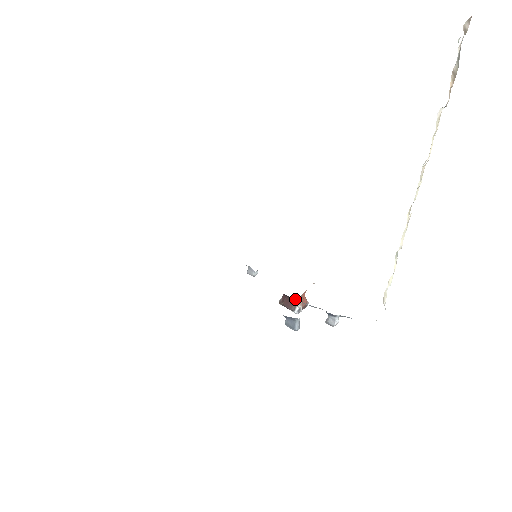
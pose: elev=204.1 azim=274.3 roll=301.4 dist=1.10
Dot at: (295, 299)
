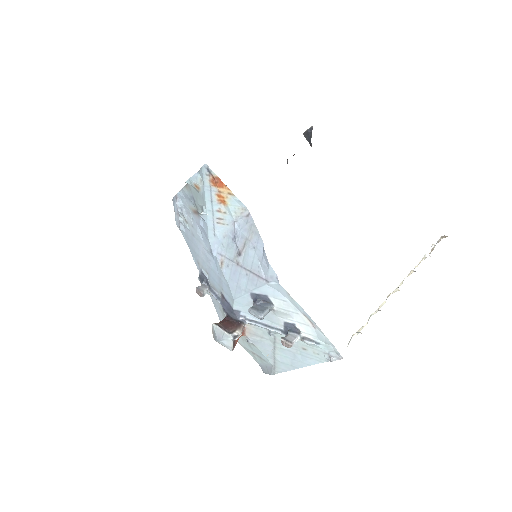
Dot at: (239, 325)
